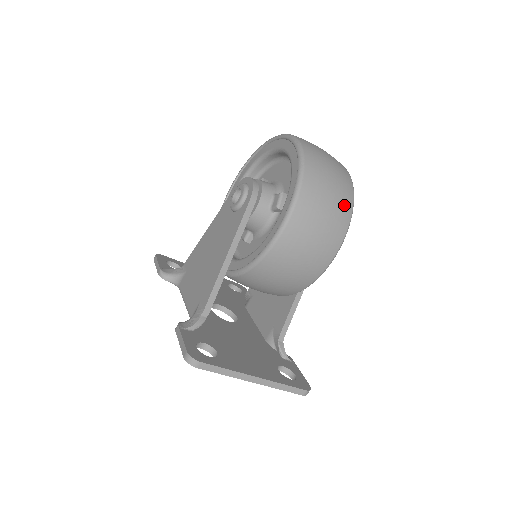
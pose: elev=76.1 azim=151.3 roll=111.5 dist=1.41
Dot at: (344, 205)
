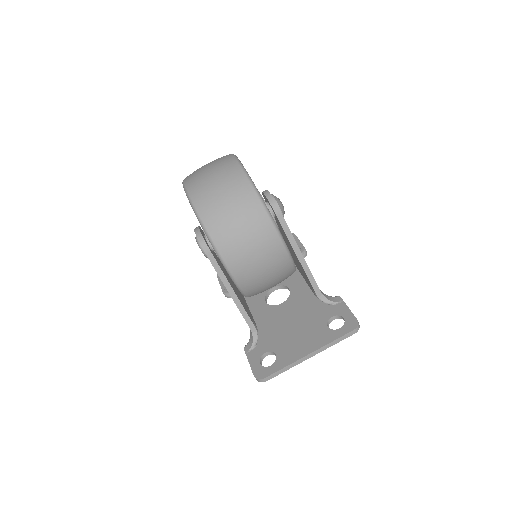
Dot at: (254, 215)
